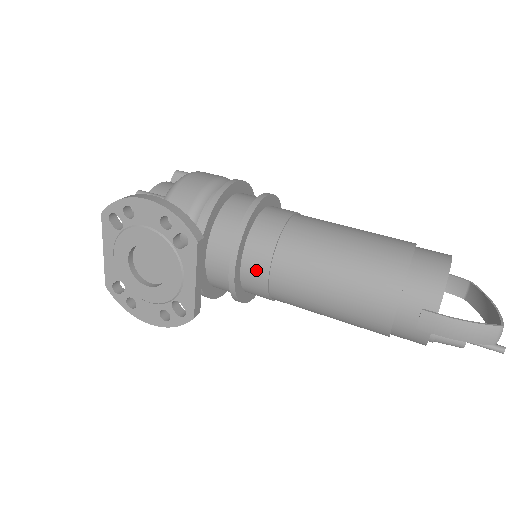
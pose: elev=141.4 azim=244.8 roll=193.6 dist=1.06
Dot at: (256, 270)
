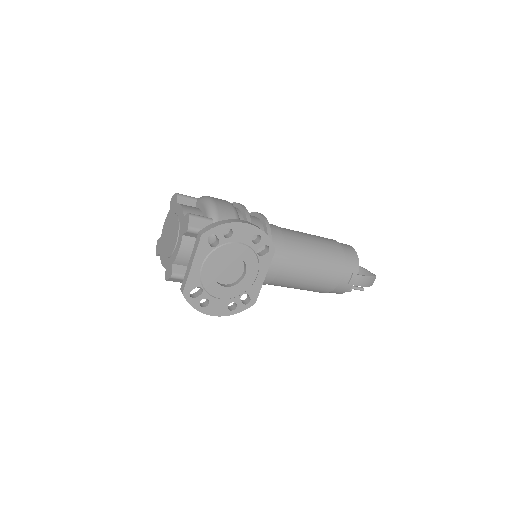
Dot at: (273, 265)
